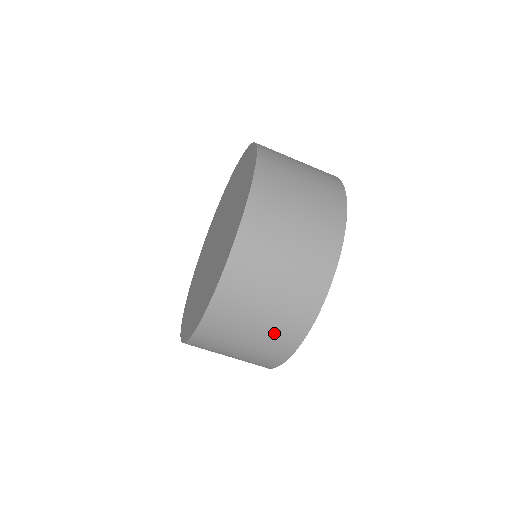
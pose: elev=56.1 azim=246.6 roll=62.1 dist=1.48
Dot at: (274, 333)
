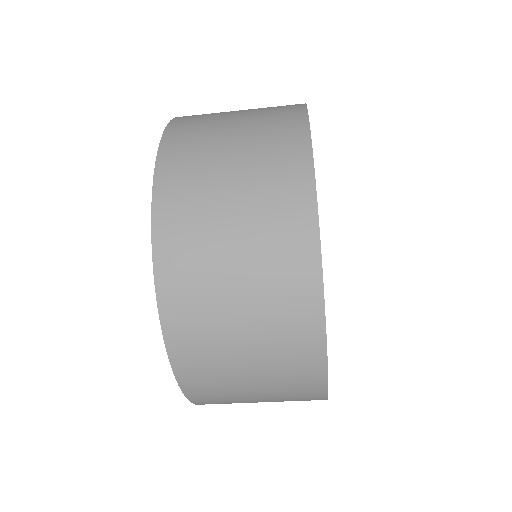
Dot at: (276, 338)
